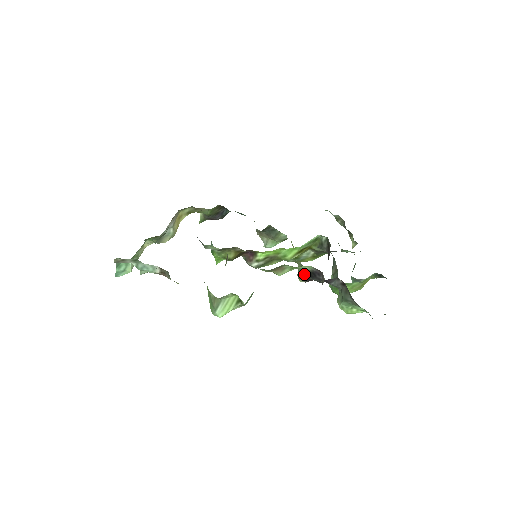
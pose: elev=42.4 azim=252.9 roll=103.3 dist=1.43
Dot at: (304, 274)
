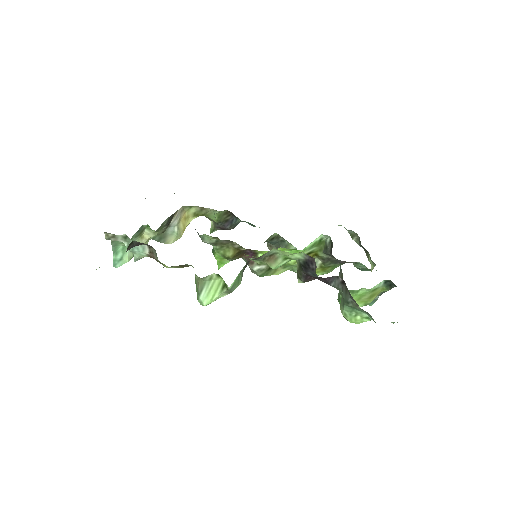
Dot at: (301, 270)
